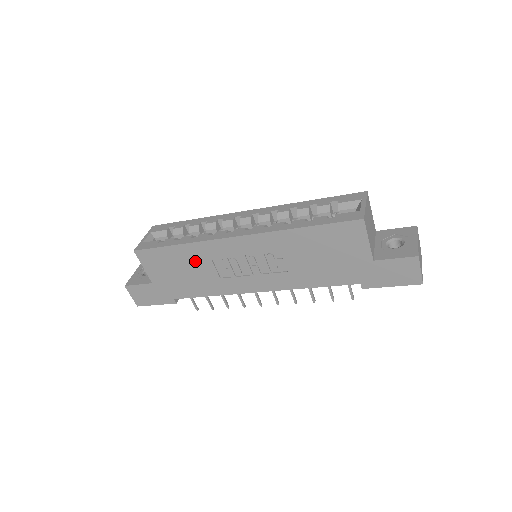
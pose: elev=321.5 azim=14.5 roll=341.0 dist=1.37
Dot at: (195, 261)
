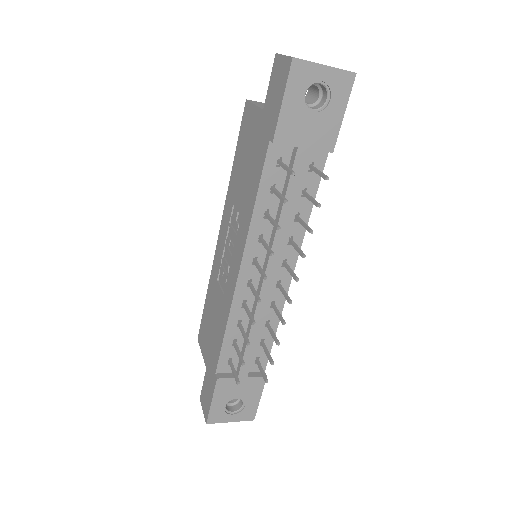
Dot at: (214, 298)
